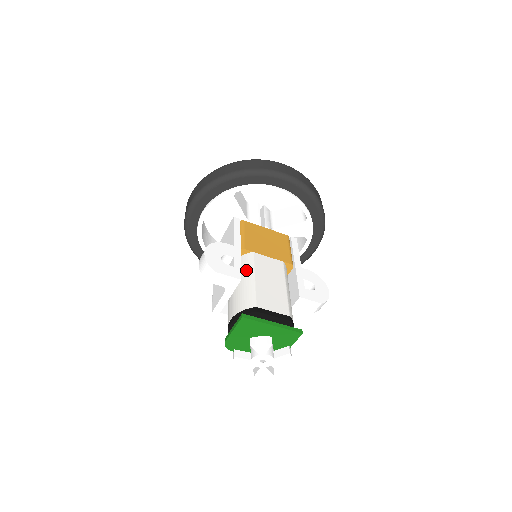
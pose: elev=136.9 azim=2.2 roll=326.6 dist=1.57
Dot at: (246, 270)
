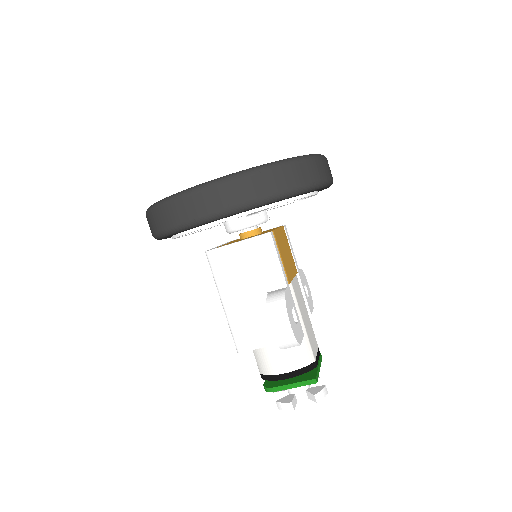
Dot at: occluded
